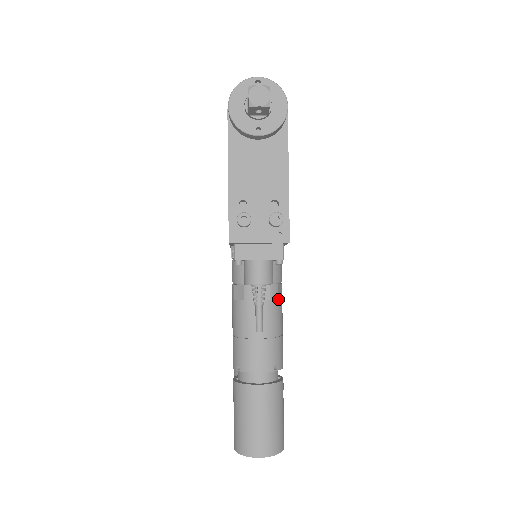
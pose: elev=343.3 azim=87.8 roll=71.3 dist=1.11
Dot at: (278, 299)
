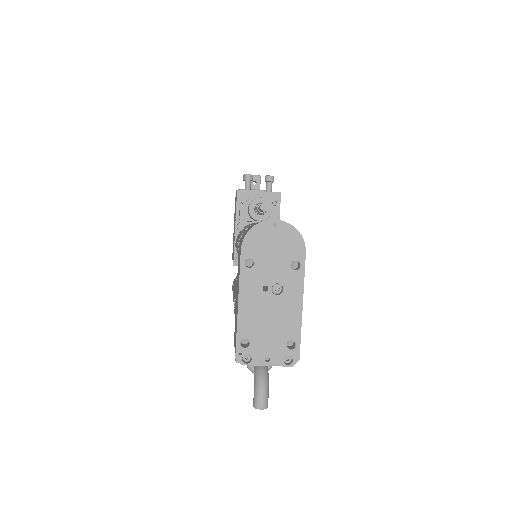
Dot at: occluded
